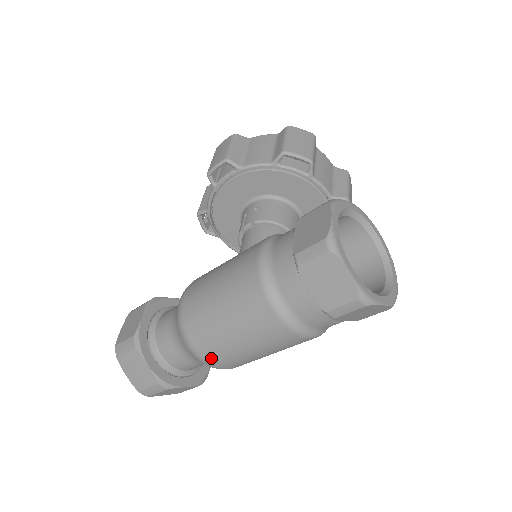
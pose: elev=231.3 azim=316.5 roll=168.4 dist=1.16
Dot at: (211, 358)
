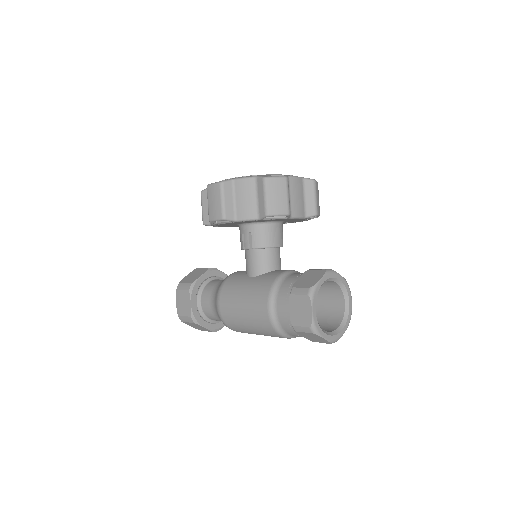
Dot at: occluded
